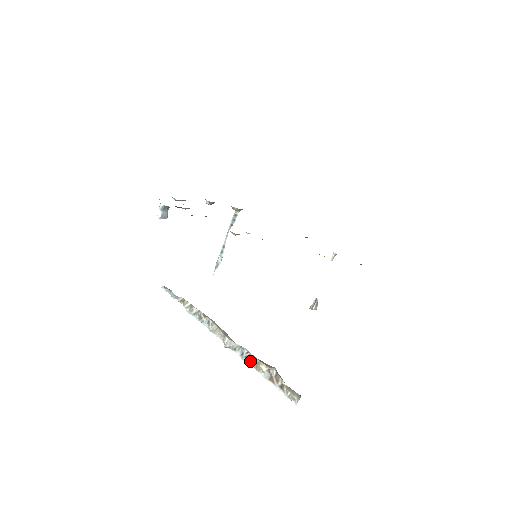
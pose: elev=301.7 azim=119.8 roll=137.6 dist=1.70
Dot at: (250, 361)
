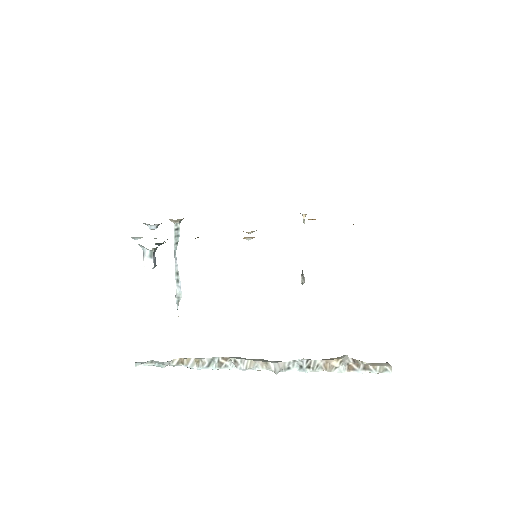
Dot at: (315, 368)
